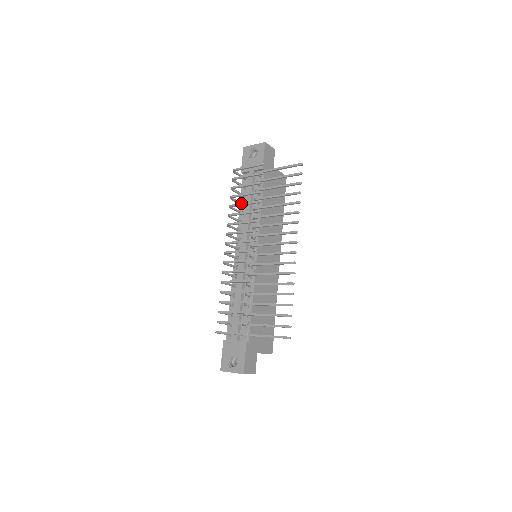
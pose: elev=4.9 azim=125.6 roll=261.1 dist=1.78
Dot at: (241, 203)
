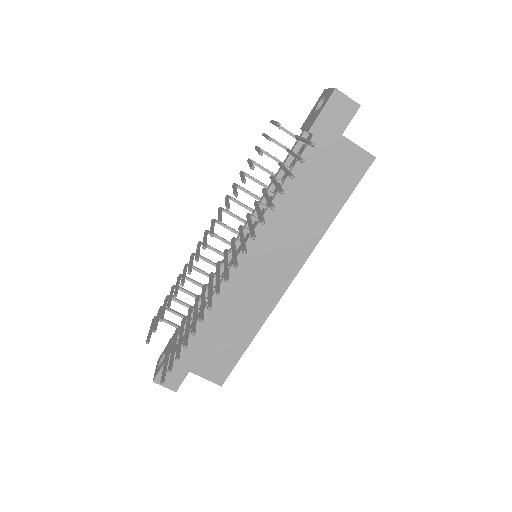
Dot at: (241, 174)
